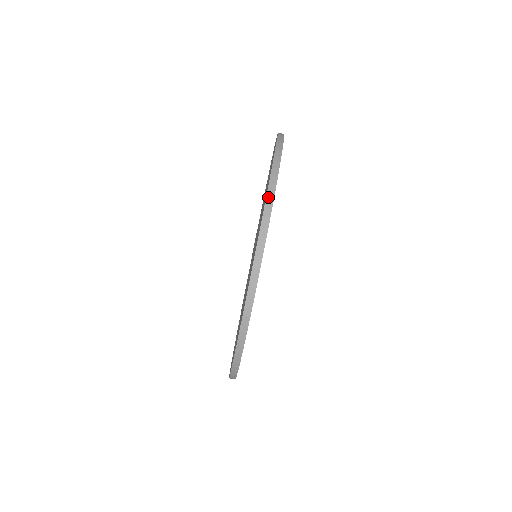
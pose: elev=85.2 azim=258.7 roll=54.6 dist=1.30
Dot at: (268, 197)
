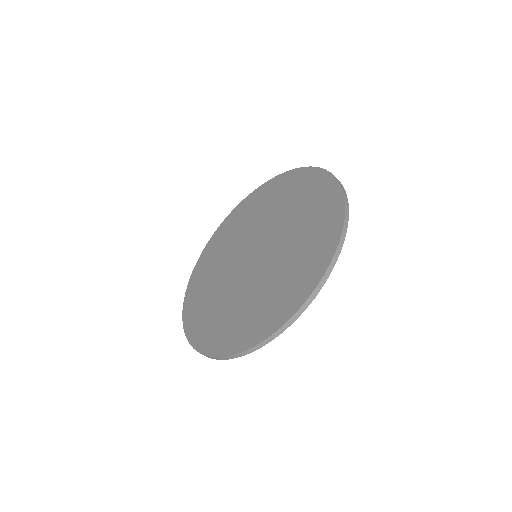
Dot at: (212, 358)
